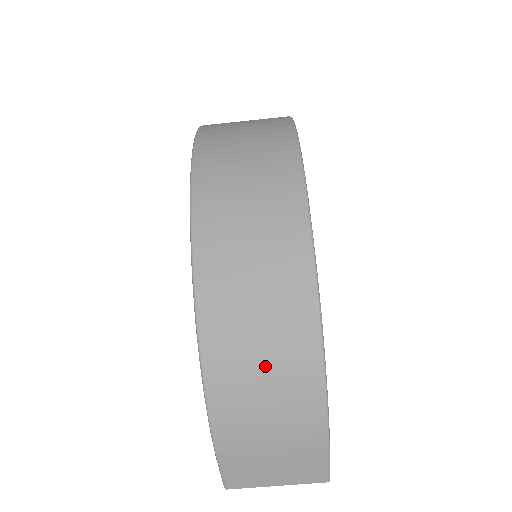
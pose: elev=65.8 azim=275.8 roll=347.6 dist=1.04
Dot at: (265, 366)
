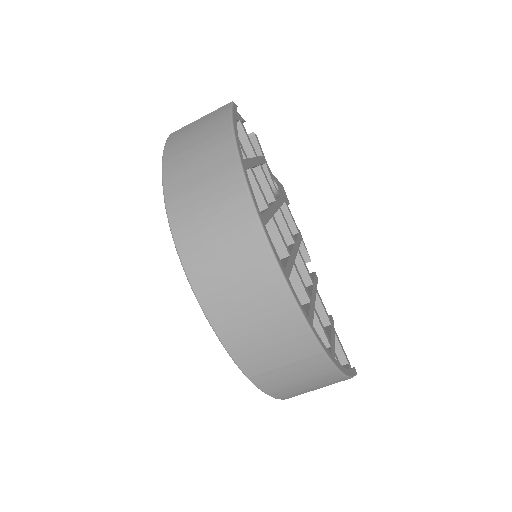
Dot at: (299, 379)
